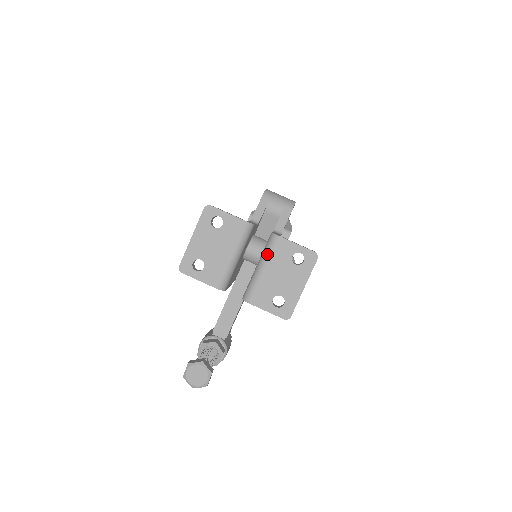
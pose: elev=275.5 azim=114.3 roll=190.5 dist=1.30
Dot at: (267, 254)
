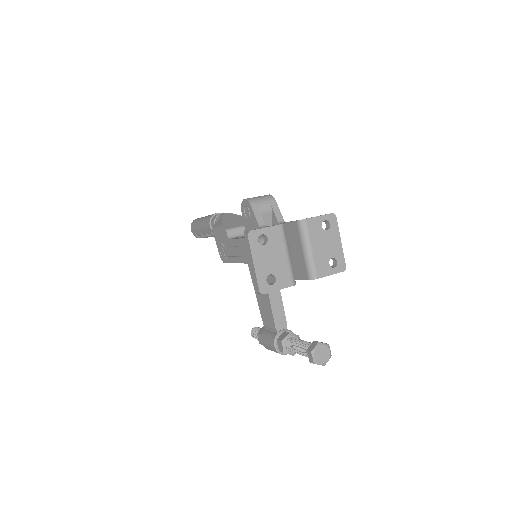
Dot at: (307, 237)
